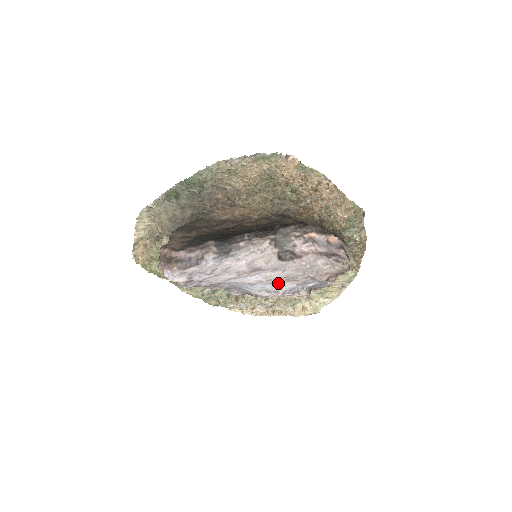
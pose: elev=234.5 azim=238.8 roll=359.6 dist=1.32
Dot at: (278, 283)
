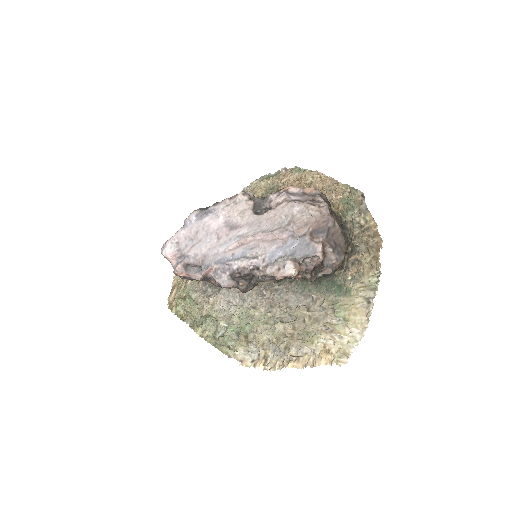
Dot at: (258, 249)
